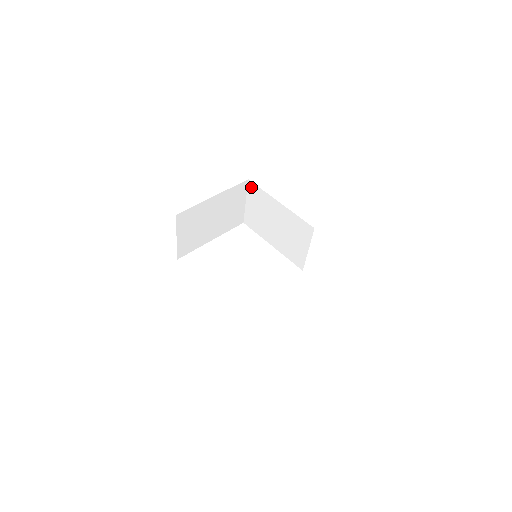
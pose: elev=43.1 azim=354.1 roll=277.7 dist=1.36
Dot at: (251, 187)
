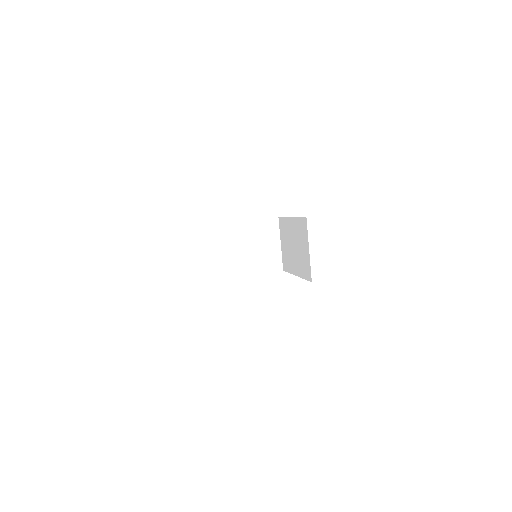
Dot at: (280, 223)
